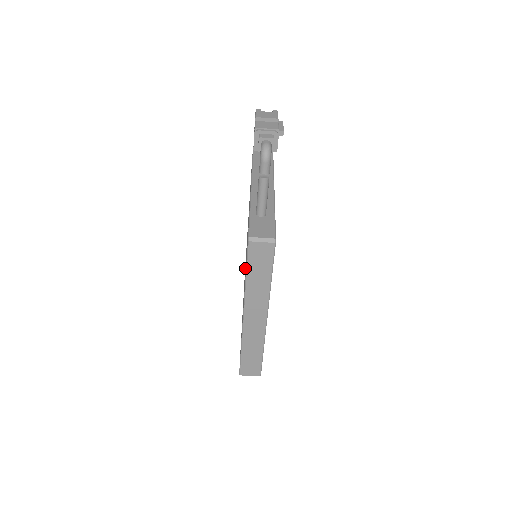
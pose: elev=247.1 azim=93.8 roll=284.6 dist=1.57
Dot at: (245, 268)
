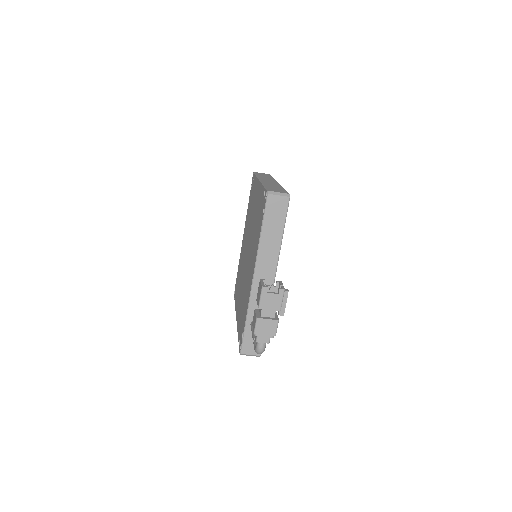
Dot at: occluded
